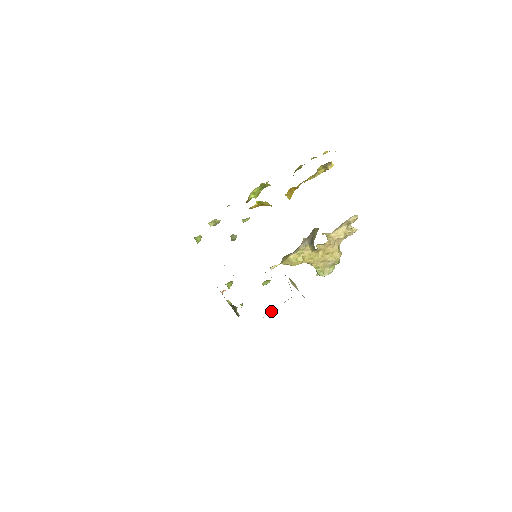
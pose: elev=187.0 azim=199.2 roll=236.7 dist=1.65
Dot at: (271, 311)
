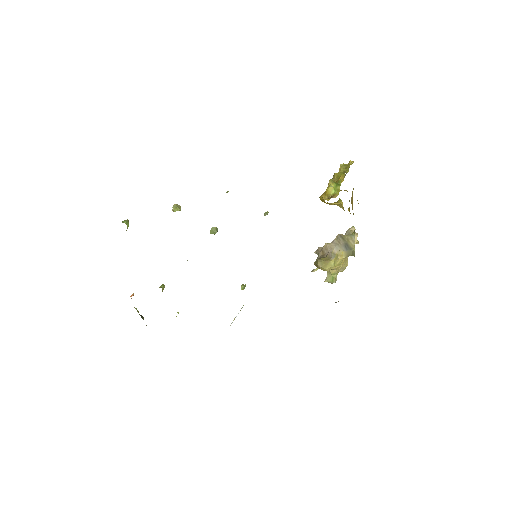
Dot at: (233, 320)
